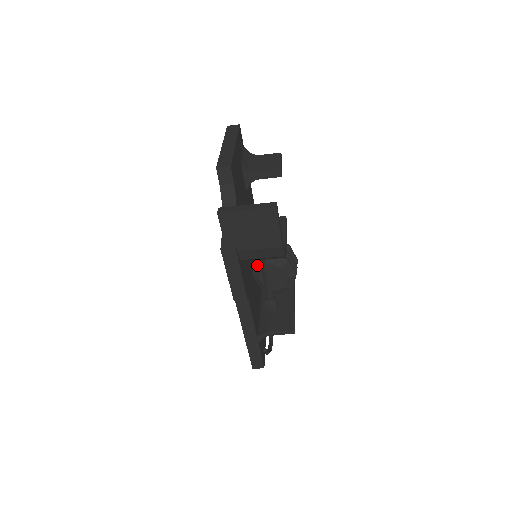
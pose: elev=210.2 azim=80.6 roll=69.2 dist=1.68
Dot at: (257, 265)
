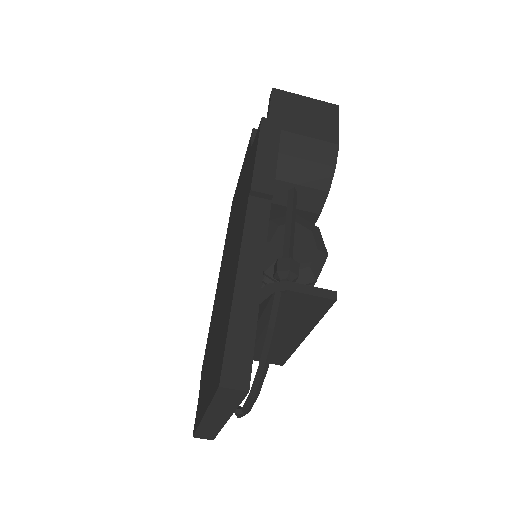
Dot at: (272, 225)
